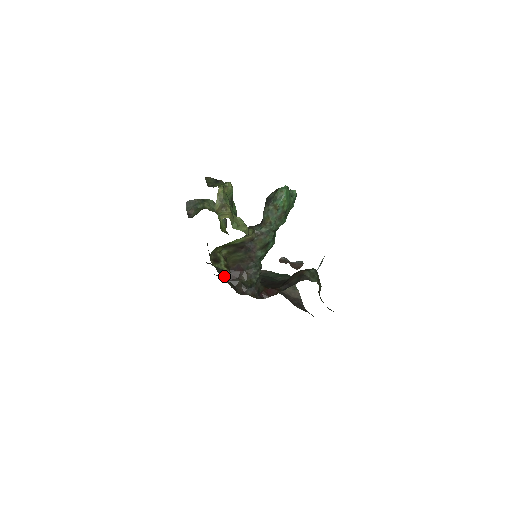
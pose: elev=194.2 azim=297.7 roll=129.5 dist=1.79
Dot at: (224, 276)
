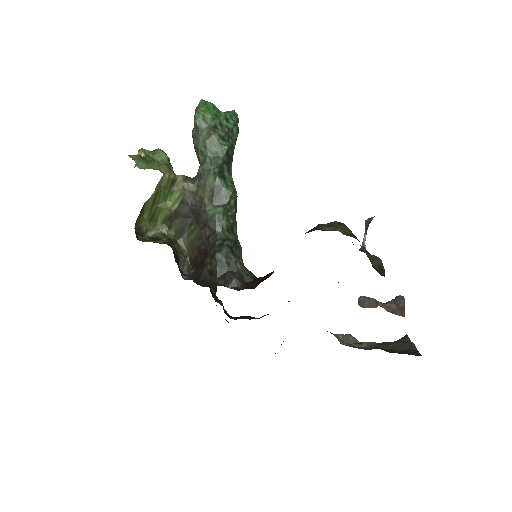
Dot at: (187, 276)
